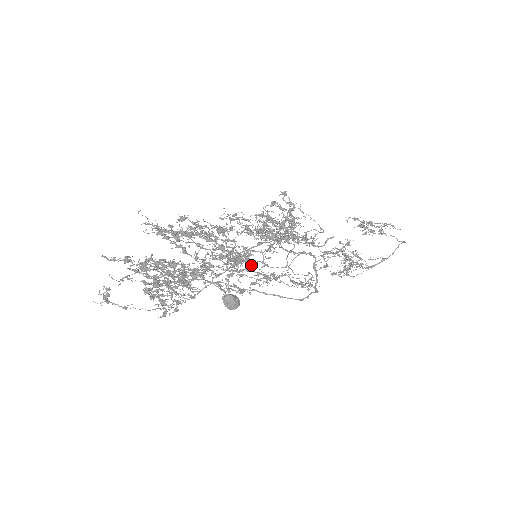
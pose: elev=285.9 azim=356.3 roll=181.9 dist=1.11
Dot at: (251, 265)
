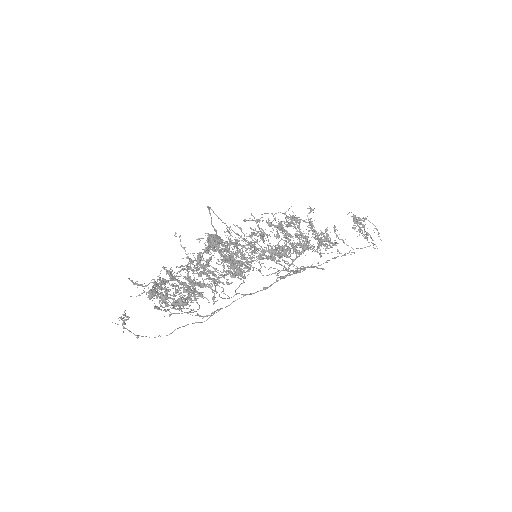
Dot at: (248, 254)
